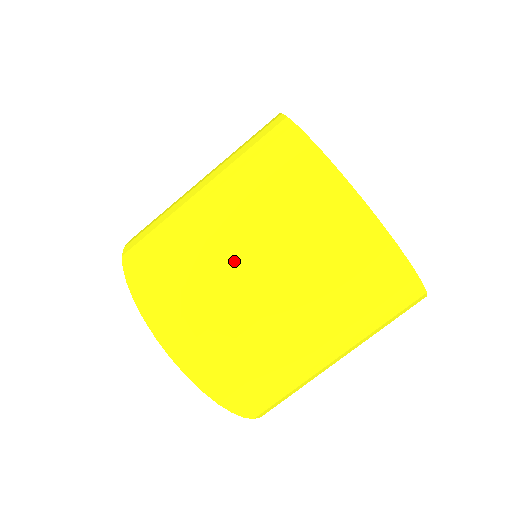
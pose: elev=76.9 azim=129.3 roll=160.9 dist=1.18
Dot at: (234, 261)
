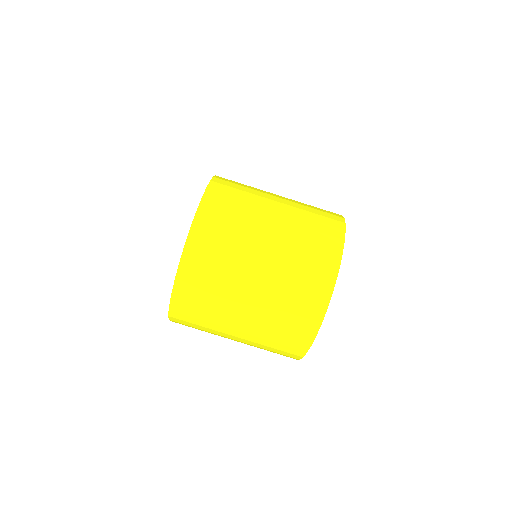
Dot at: (254, 263)
